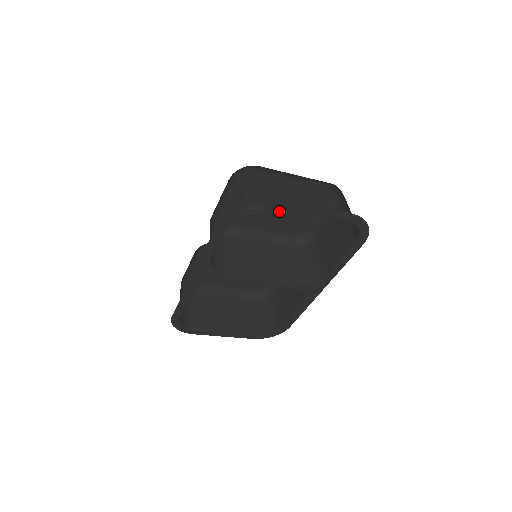
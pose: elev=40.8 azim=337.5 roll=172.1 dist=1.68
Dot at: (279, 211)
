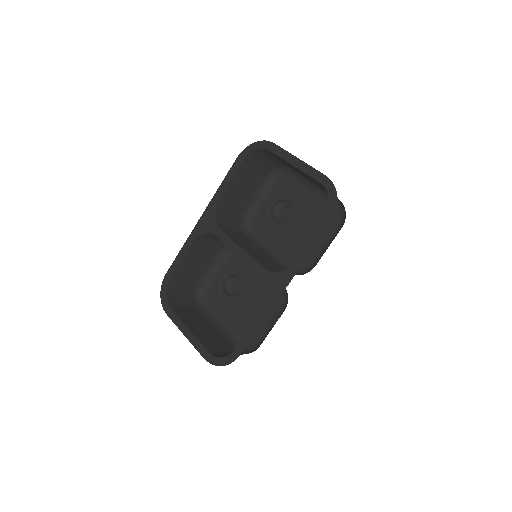
Dot at: (295, 230)
